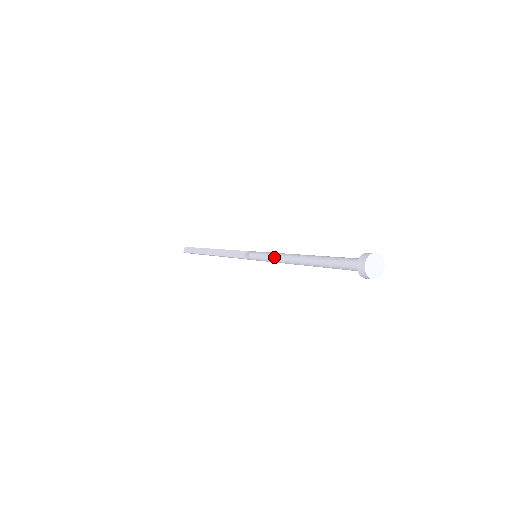
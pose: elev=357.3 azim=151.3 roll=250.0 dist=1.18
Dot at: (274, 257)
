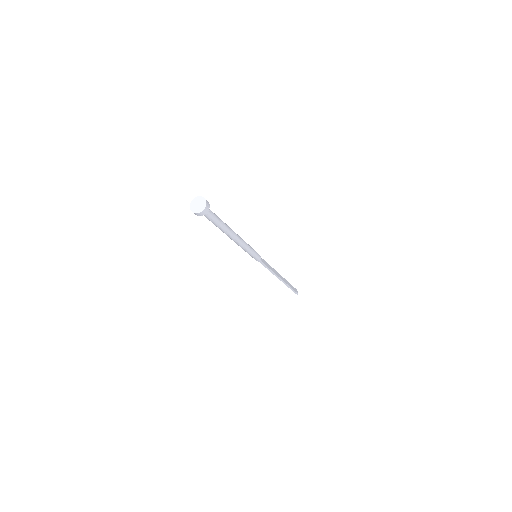
Dot at: (241, 247)
